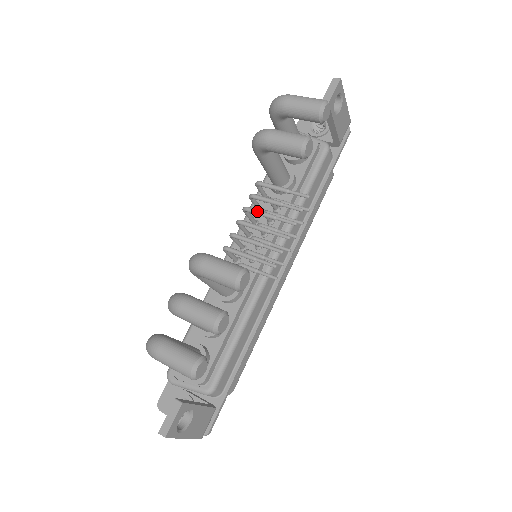
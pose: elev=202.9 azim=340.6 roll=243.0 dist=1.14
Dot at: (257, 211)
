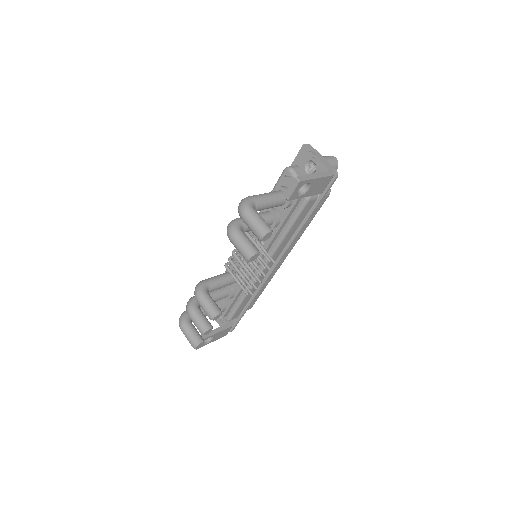
Dot at: occluded
